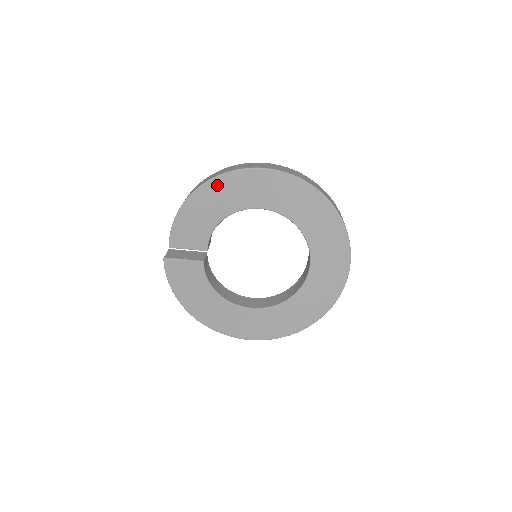
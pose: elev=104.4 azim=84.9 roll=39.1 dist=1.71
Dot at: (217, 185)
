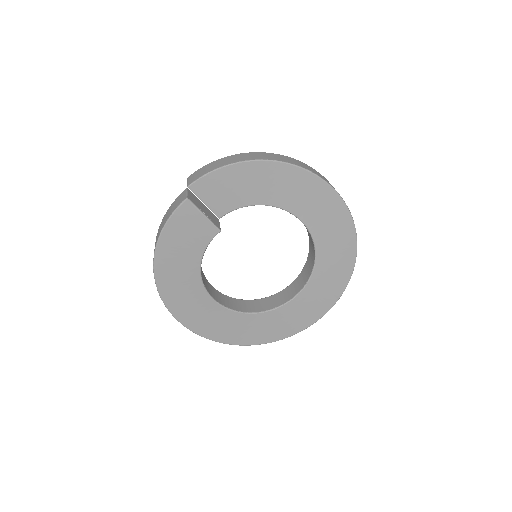
Dot at: (291, 173)
